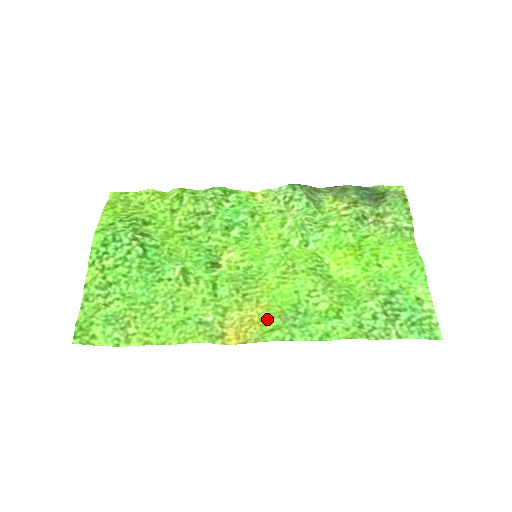
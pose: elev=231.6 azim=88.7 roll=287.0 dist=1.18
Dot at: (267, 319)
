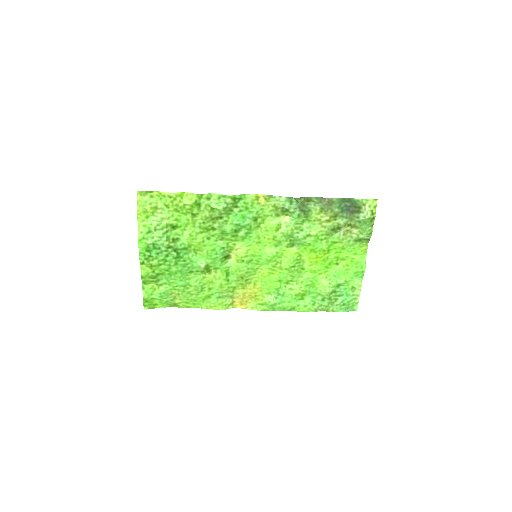
Dot at: (260, 296)
